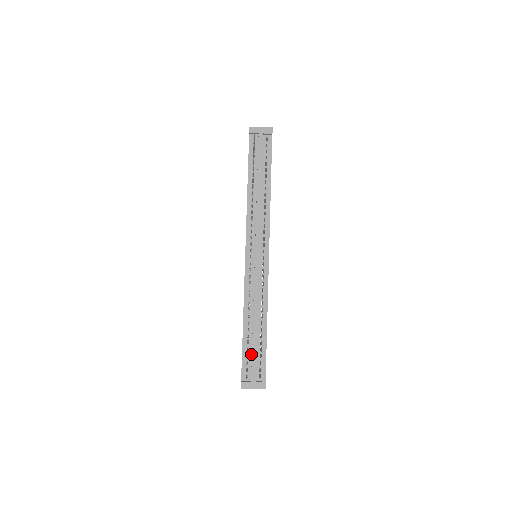
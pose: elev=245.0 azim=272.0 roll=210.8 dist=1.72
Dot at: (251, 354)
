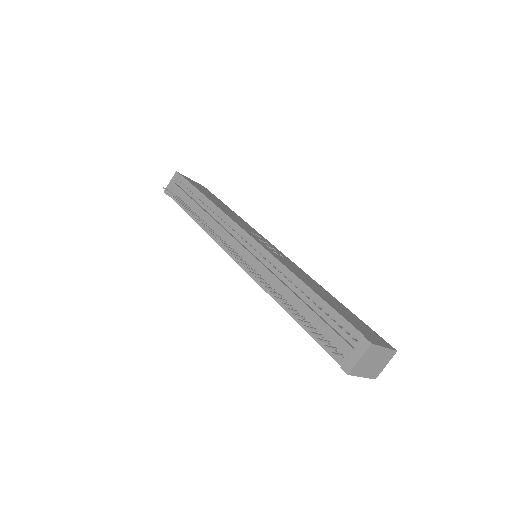
Dot at: (323, 330)
